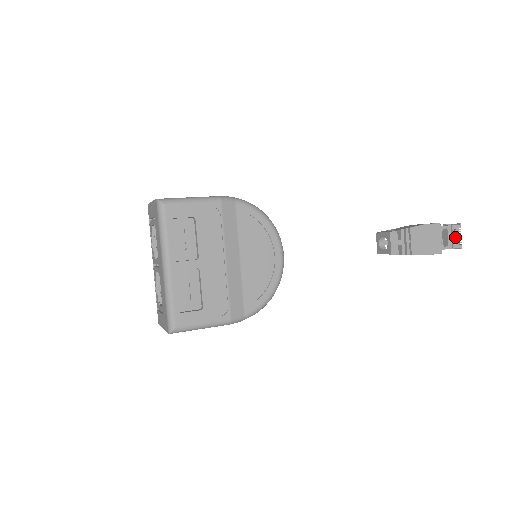
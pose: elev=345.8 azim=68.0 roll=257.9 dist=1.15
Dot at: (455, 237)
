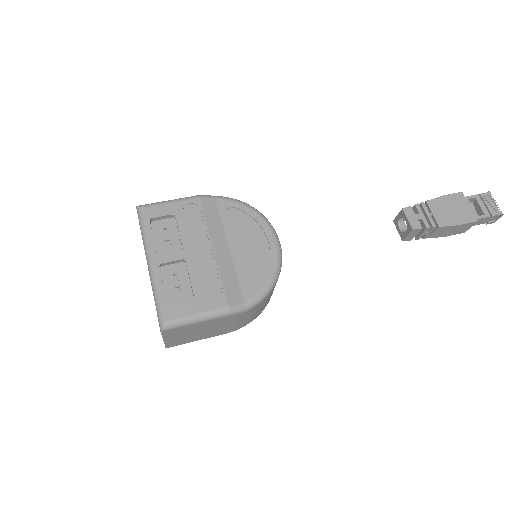
Dot at: (489, 205)
